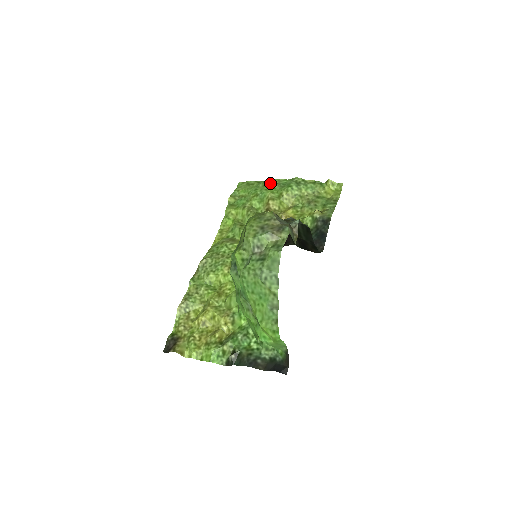
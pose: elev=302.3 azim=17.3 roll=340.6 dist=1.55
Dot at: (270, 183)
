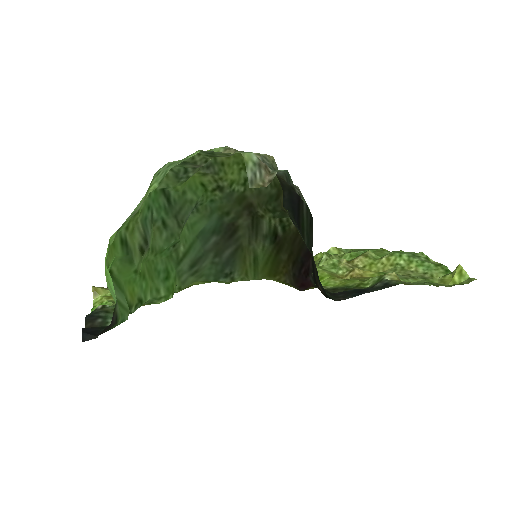
Dot at: occluded
